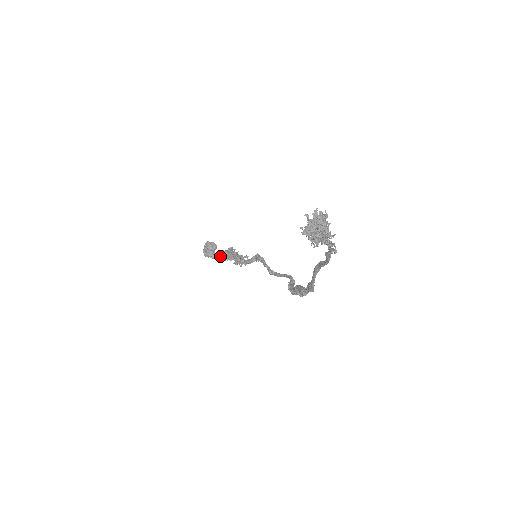
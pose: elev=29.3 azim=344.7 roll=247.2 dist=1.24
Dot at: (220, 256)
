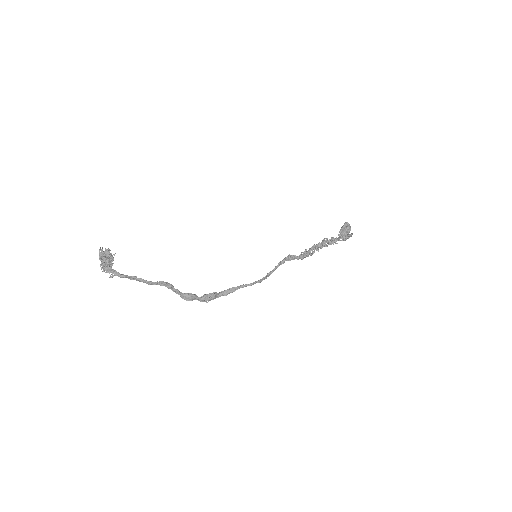
Dot at: occluded
